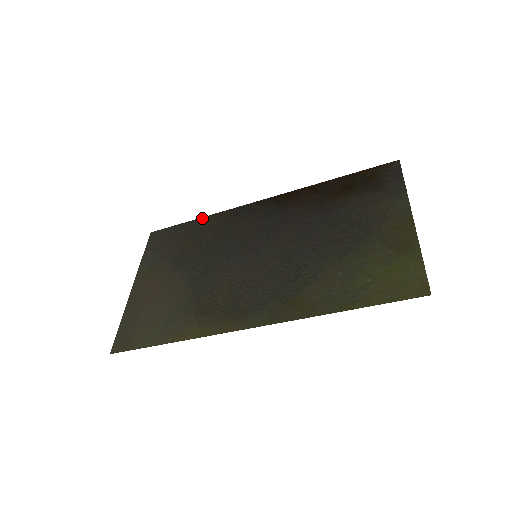
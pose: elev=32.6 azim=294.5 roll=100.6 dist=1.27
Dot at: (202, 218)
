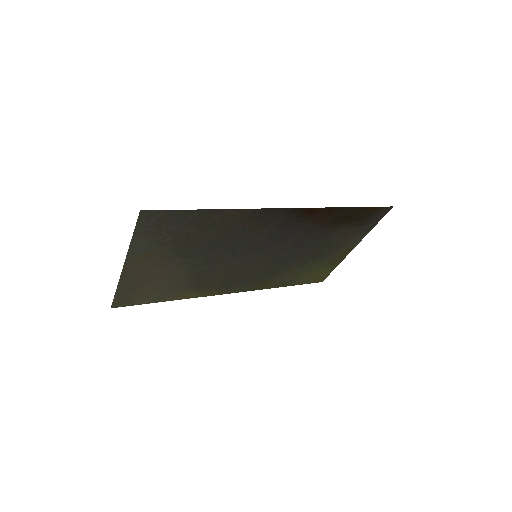
Dot at: (220, 211)
